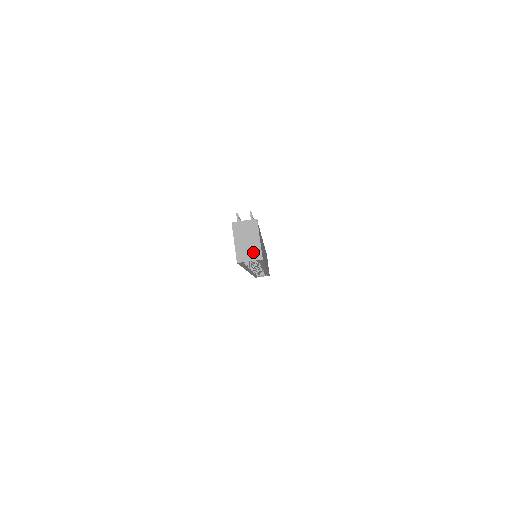
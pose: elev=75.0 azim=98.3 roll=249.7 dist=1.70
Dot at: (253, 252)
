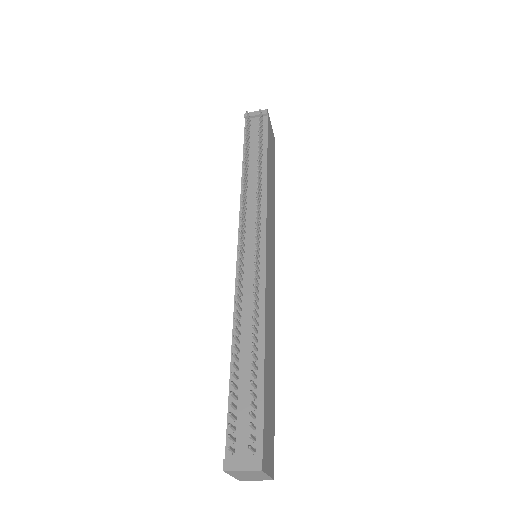
Dot at: (260, 479)
